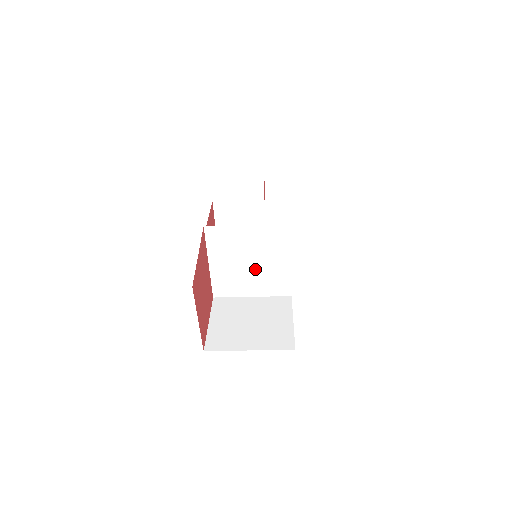
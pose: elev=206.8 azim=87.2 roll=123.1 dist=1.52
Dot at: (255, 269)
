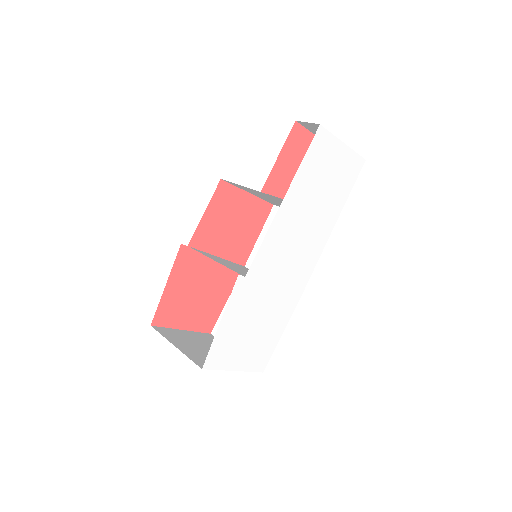
Dot at: occluded
